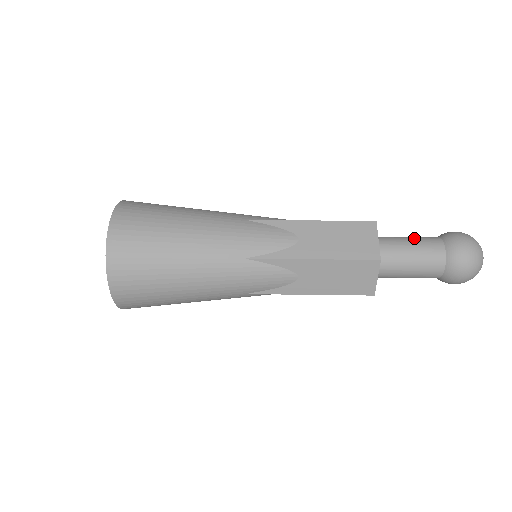
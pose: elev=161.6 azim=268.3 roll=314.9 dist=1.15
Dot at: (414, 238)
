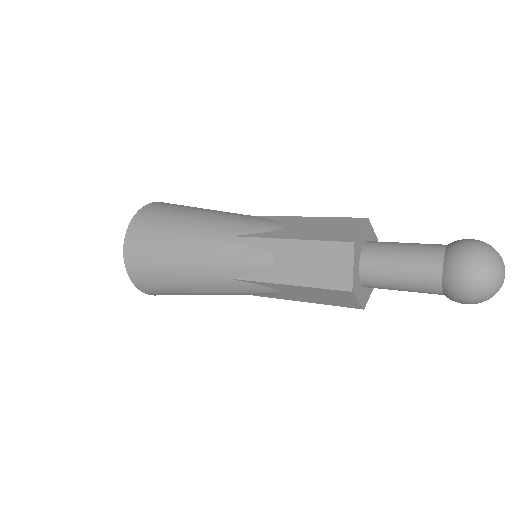
Dot at: (409, 253)
